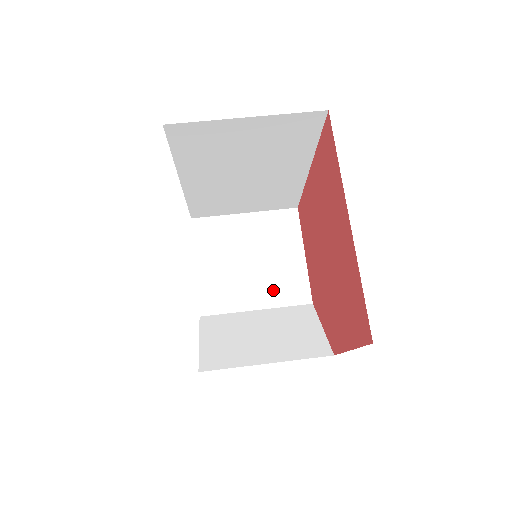
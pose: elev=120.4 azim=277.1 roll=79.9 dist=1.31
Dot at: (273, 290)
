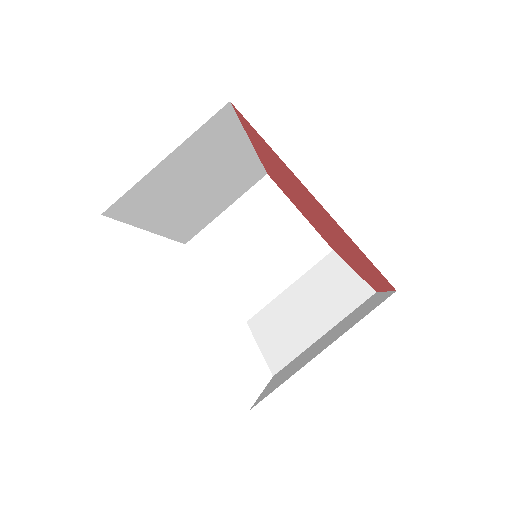
Dot at: (292, 260)
